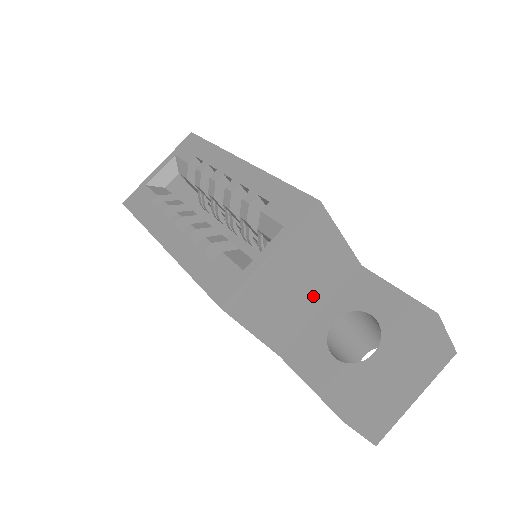
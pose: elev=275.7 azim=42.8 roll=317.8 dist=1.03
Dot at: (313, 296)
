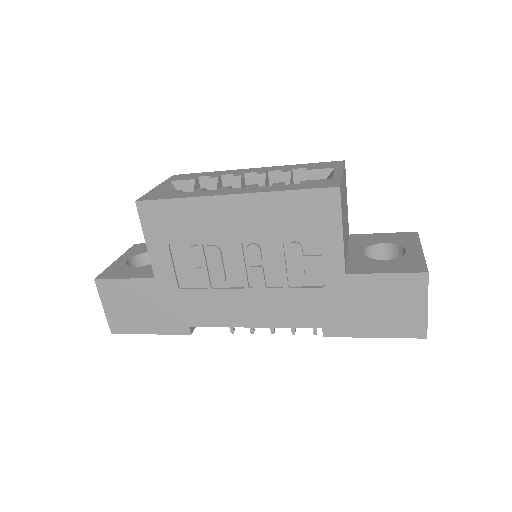
Dot at: (346, 234)
